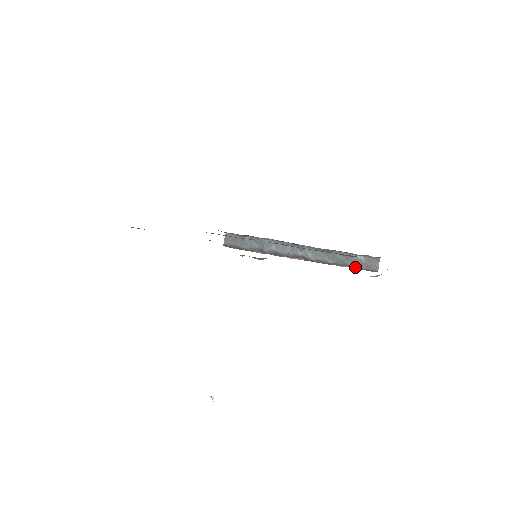
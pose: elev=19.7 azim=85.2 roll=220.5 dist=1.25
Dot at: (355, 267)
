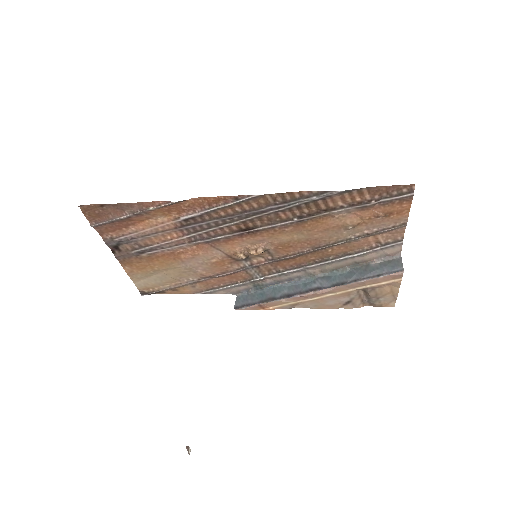
Dot at: (376, 275)
